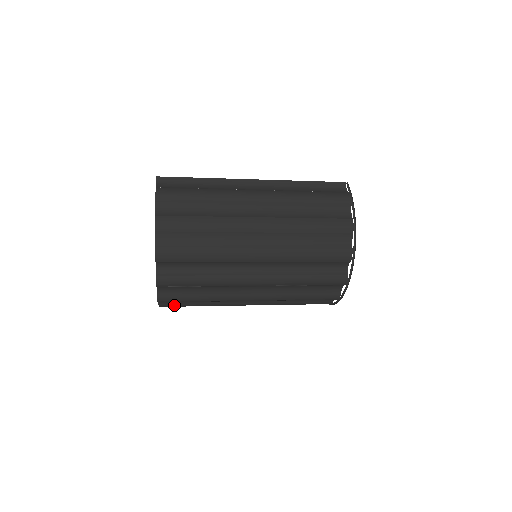
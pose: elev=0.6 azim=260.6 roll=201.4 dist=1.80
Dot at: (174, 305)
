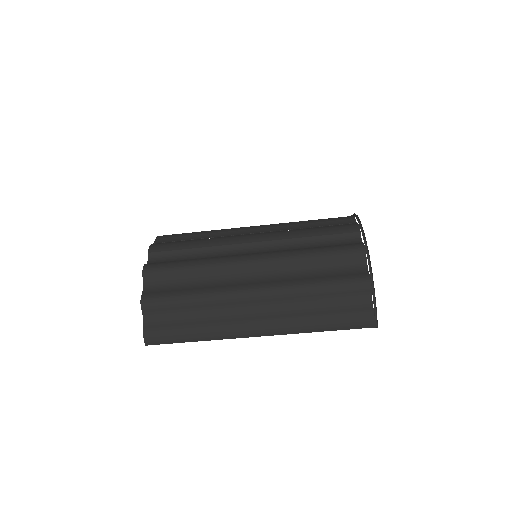
Dot at: (162, 329)
